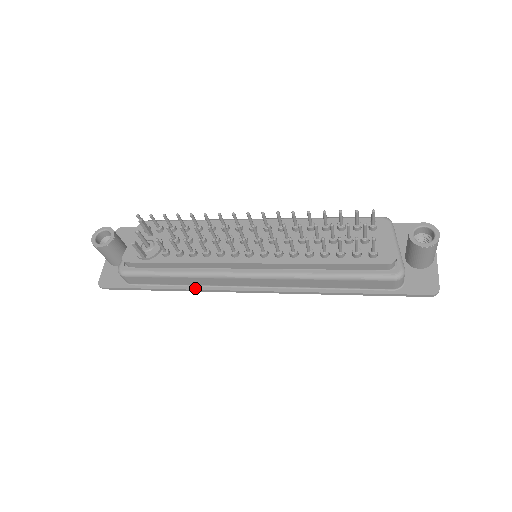
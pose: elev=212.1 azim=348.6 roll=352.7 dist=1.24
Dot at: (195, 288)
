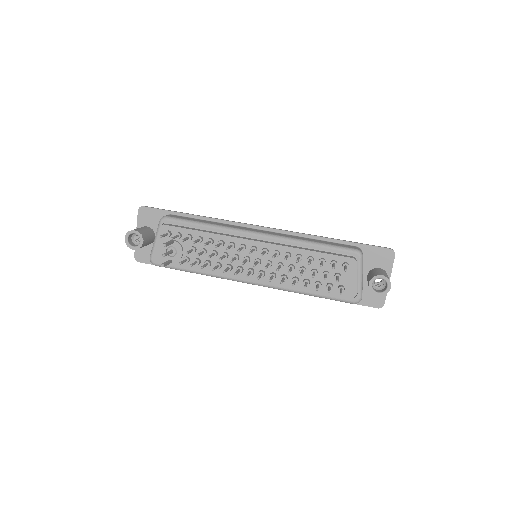
Dot at: occluded
